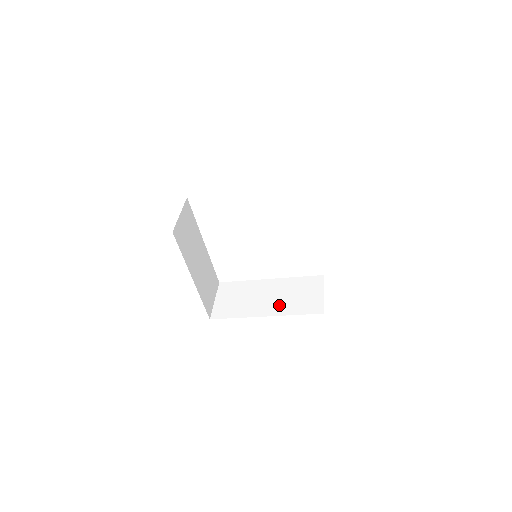
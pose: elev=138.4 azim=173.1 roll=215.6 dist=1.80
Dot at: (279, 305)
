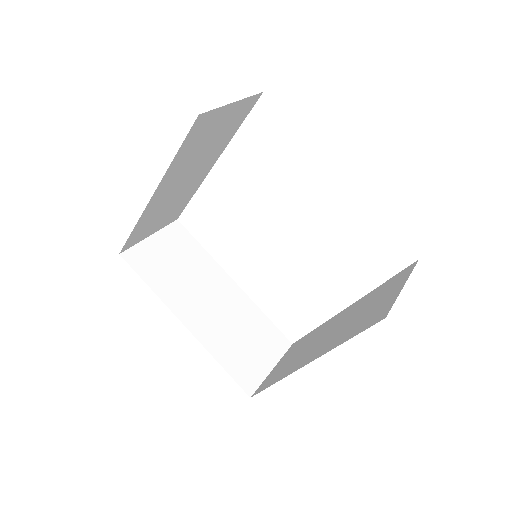
Dot at: (213, 328)
